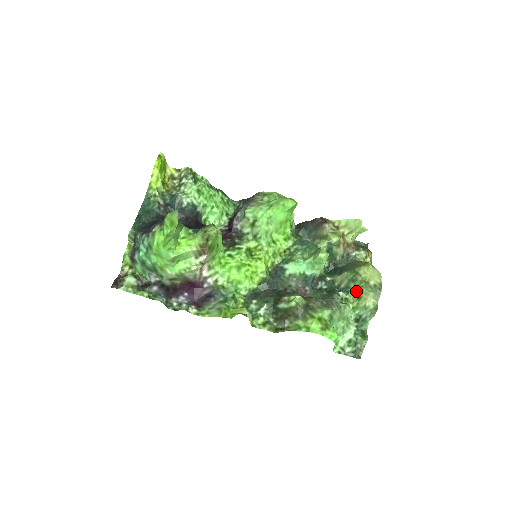
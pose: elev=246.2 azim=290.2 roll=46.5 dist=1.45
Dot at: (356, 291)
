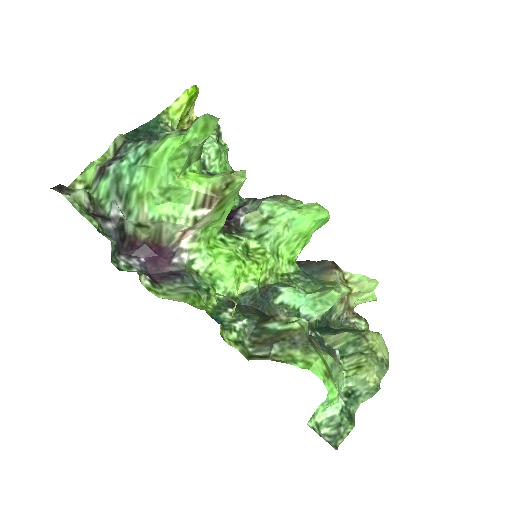
Dot at: (356, 357)
